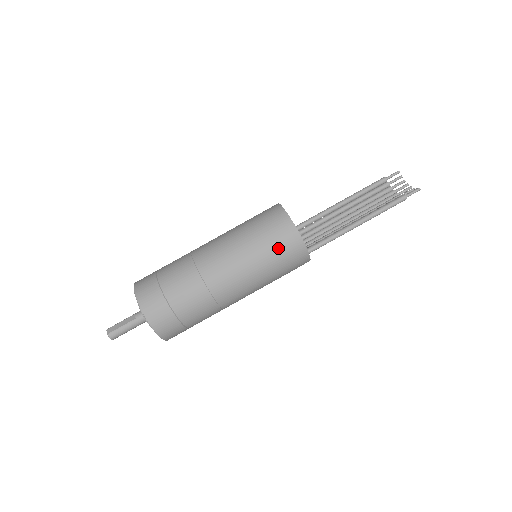
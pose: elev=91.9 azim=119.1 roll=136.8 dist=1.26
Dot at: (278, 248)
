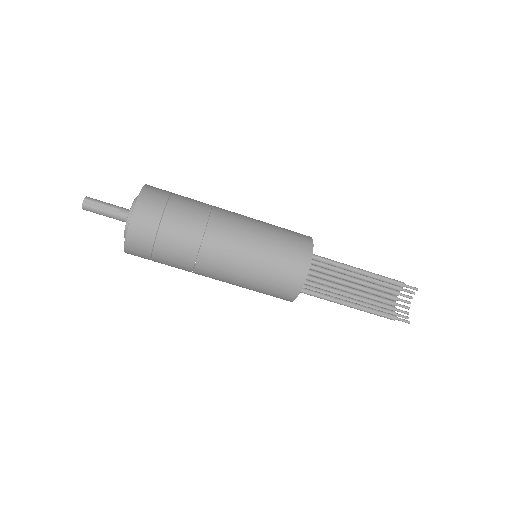
Dot at: (274, 289)
